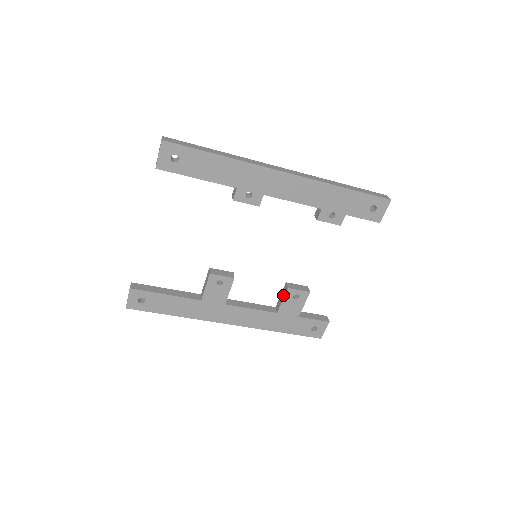
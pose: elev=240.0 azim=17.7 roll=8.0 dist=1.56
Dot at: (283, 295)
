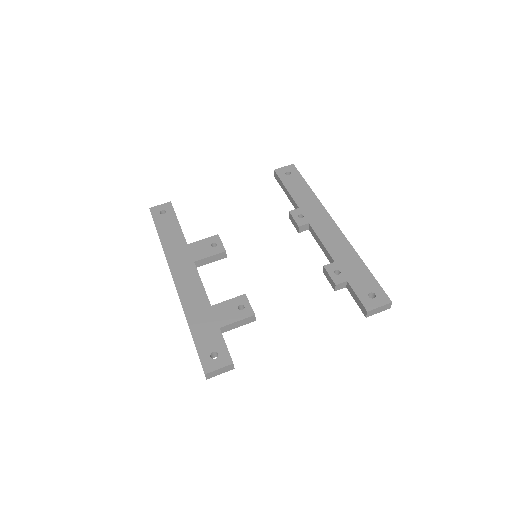
Dot at: (234, 299)
